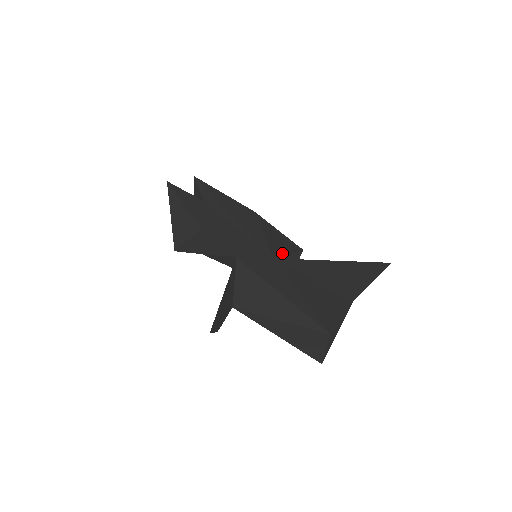
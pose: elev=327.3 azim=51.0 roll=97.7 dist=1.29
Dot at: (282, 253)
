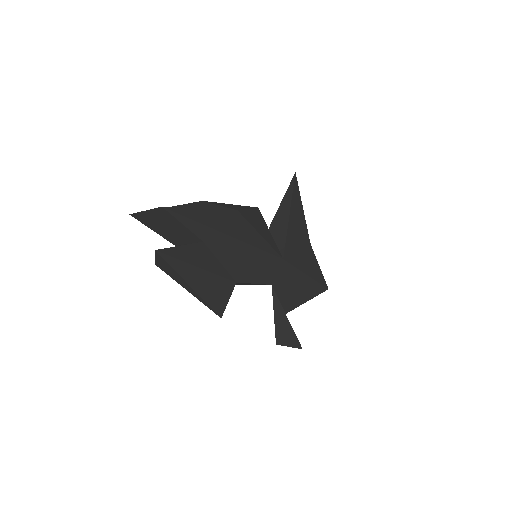
Dot at: (274, 241)
